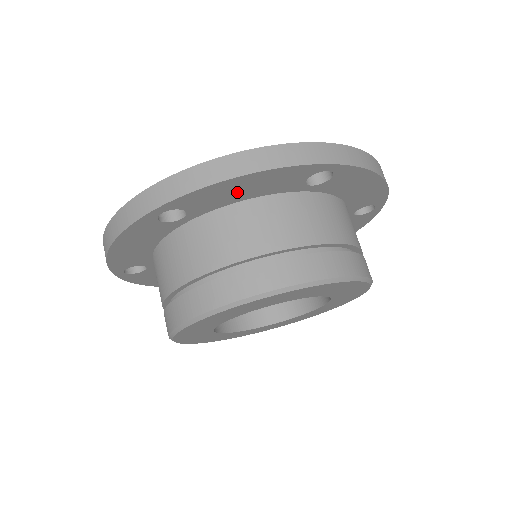
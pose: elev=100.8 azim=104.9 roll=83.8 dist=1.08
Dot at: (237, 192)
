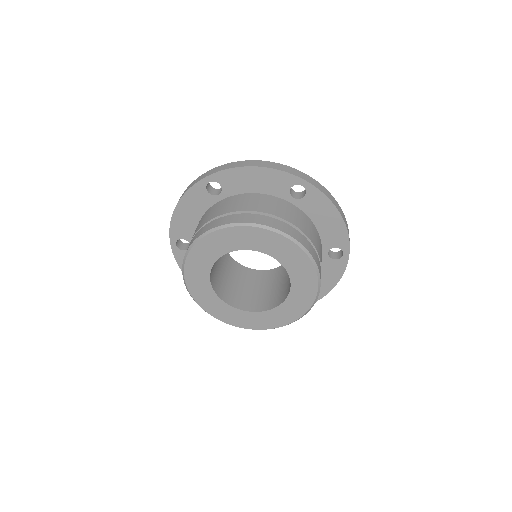
Dot at: (250, 182)
